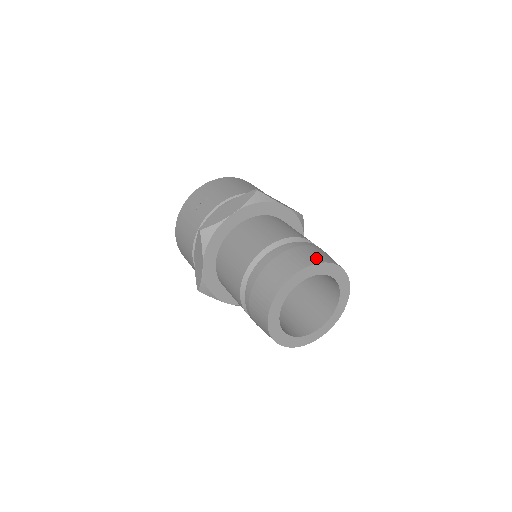
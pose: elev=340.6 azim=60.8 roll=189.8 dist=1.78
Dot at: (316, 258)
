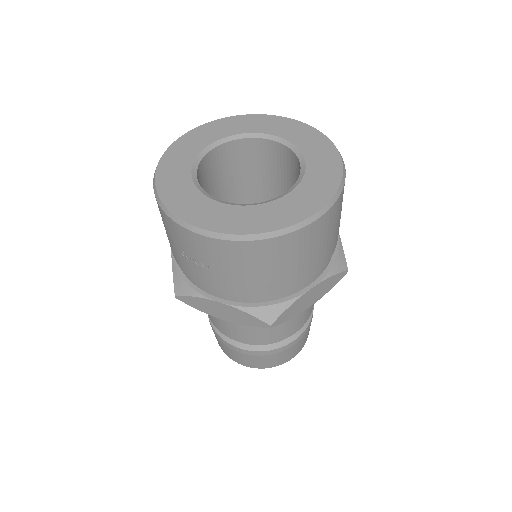
Dot at: (273, 364)
